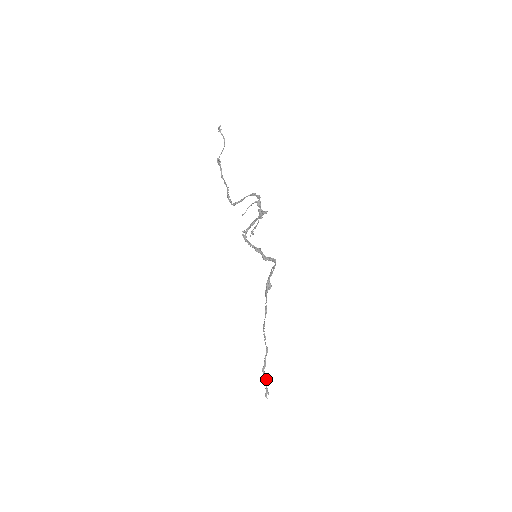
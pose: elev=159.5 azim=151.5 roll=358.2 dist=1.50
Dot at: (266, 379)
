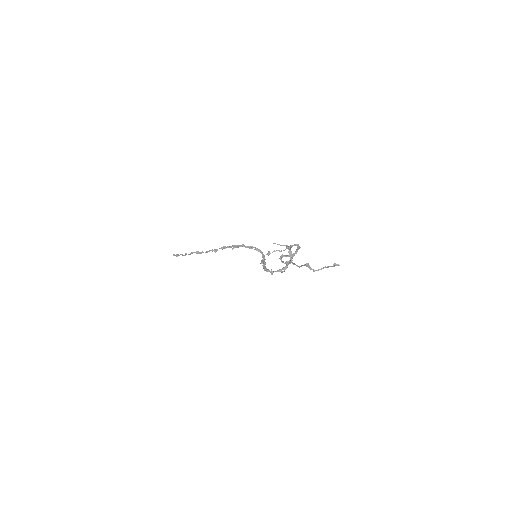
Dot at: occluded
